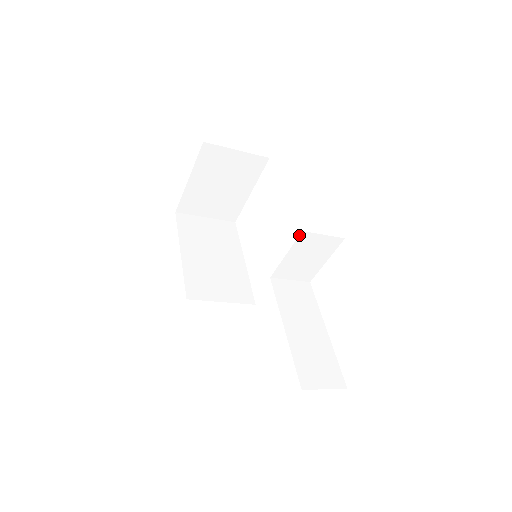
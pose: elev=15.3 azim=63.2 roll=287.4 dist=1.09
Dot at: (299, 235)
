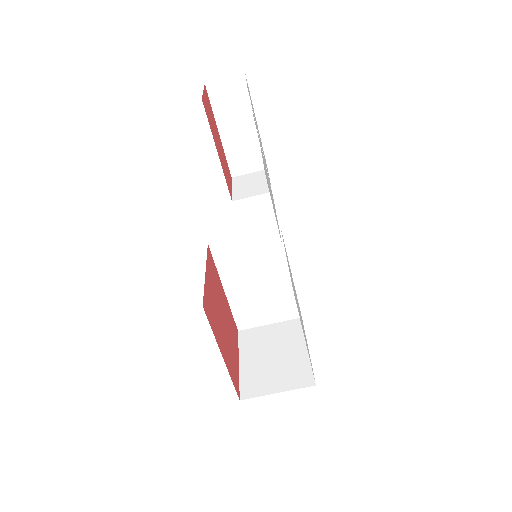
Dot at: (232, 180)
